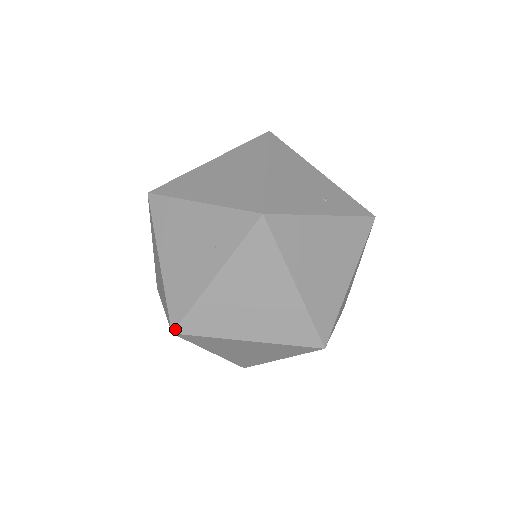
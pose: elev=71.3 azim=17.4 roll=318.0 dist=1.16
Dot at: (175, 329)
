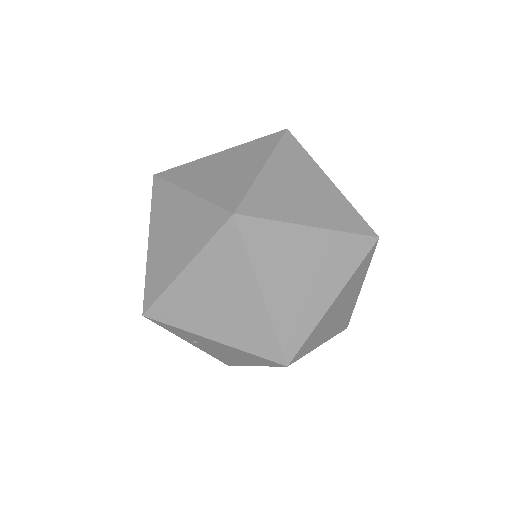
Dot at: (236, 209)
